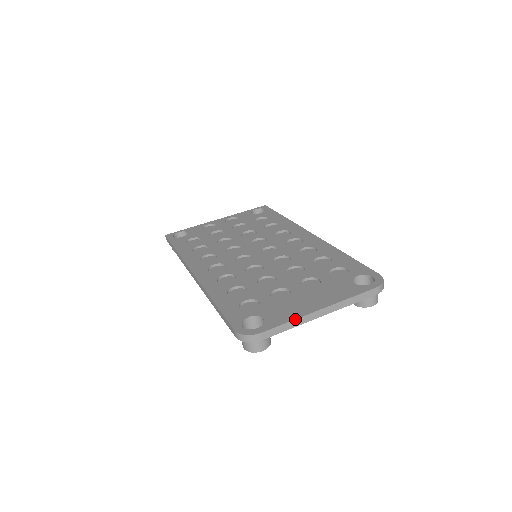
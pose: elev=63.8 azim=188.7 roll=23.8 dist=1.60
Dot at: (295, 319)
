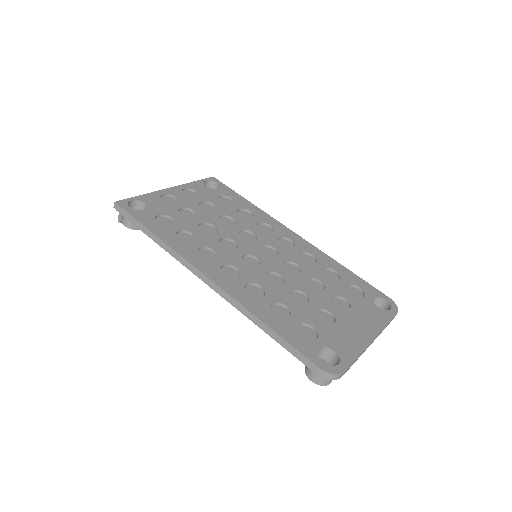
Dot at: occluded
